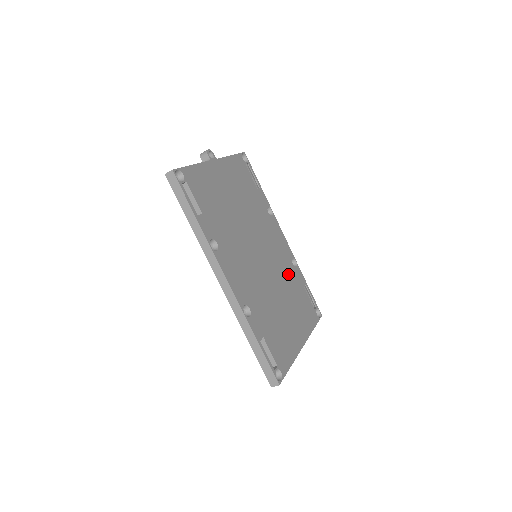
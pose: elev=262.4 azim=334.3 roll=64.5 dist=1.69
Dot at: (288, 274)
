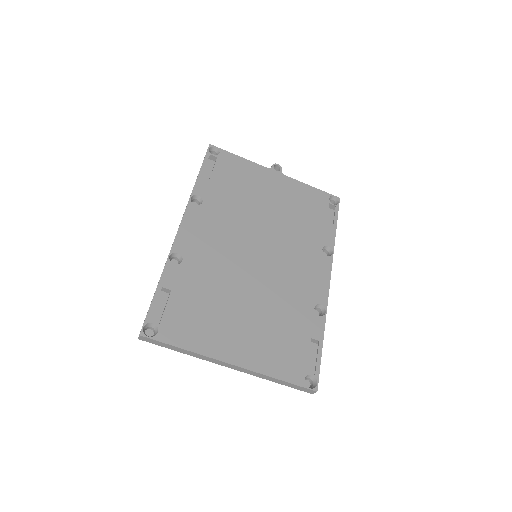
Dot at: (291, 304)
